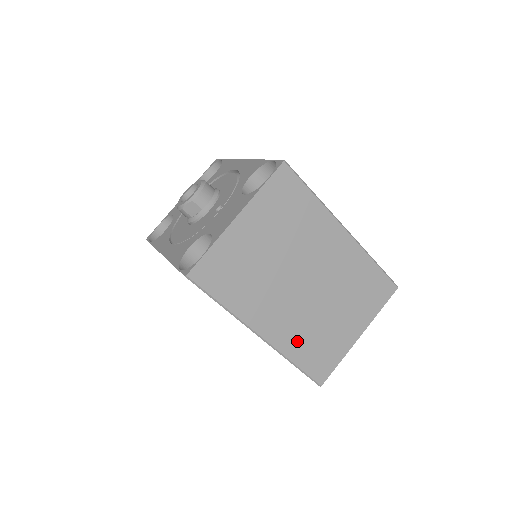
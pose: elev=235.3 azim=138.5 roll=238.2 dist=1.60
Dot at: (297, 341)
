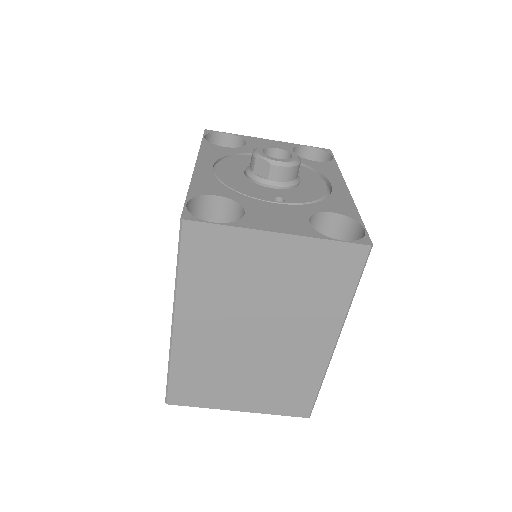
Dot at: (193, 360)
